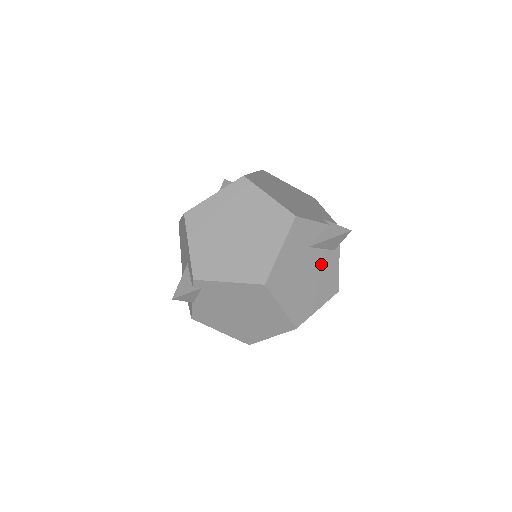
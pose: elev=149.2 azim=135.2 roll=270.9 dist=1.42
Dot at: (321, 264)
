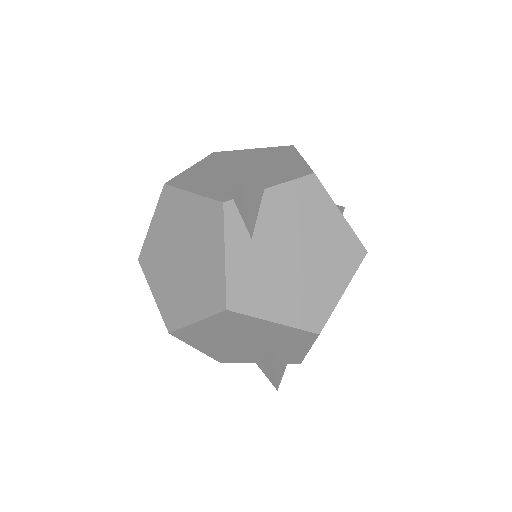
Dot at: occluded
